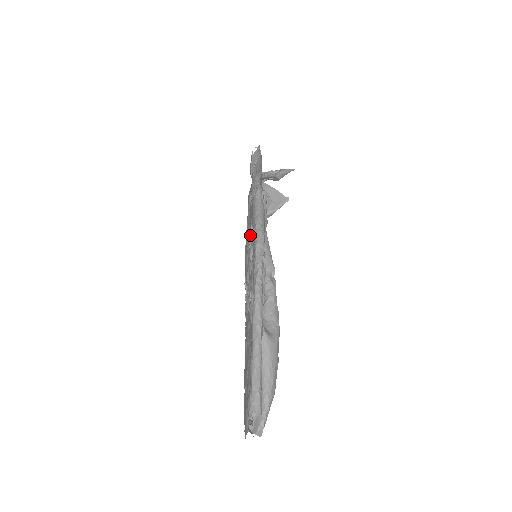
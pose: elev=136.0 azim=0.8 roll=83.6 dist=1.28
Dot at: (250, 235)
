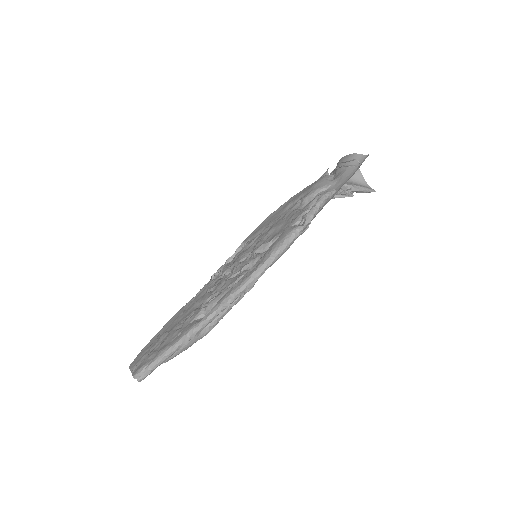
Dot at: (265, 244)
